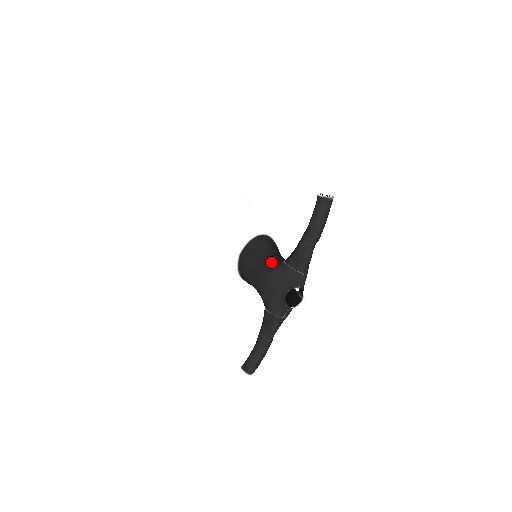
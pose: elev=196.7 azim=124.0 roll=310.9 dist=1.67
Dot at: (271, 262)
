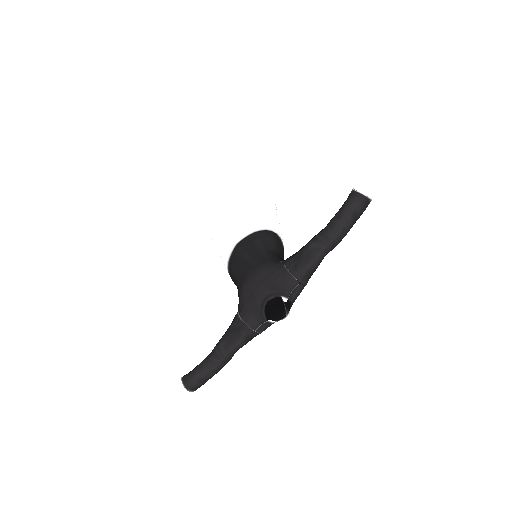
Dot at: (267, 258)
